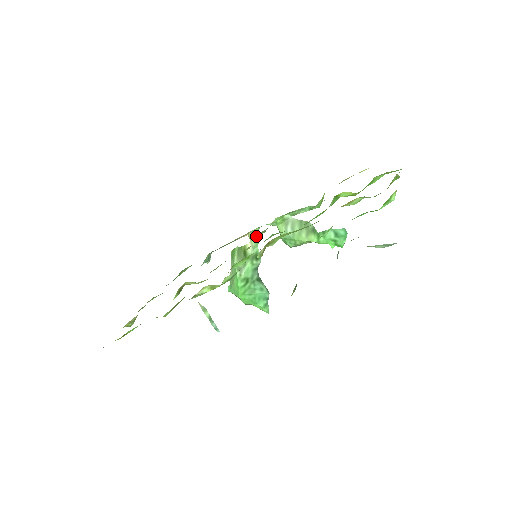
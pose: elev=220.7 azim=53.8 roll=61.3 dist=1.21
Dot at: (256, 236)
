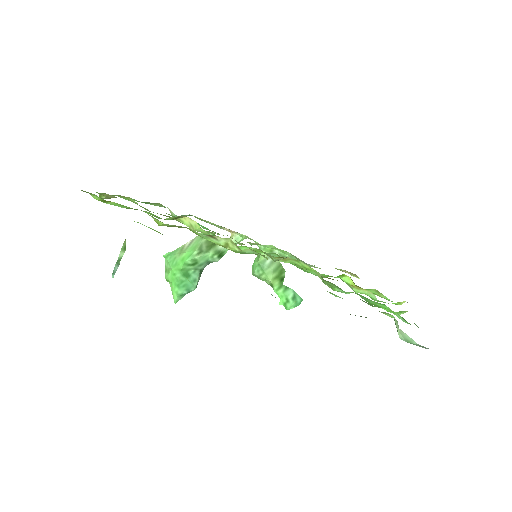
Dot at: (238, 241)
